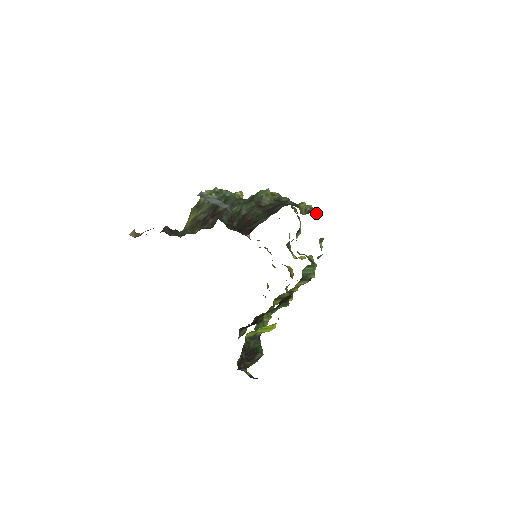
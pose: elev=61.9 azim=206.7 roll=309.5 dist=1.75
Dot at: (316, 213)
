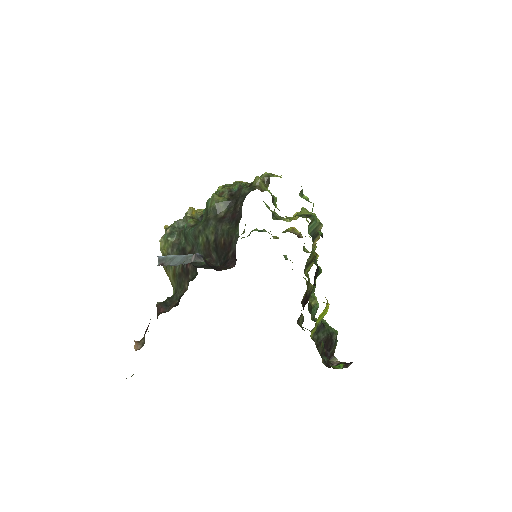
Dot at: (275, 175)
